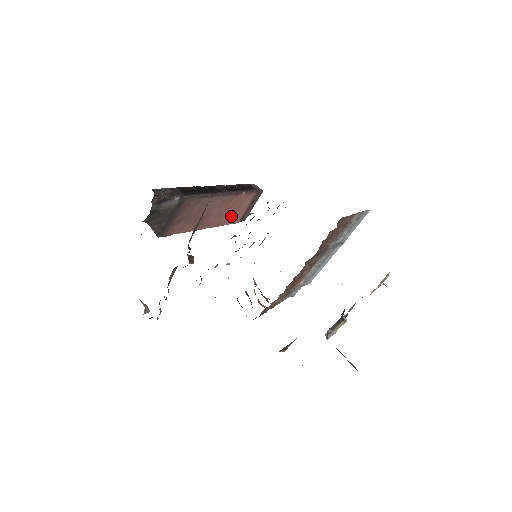
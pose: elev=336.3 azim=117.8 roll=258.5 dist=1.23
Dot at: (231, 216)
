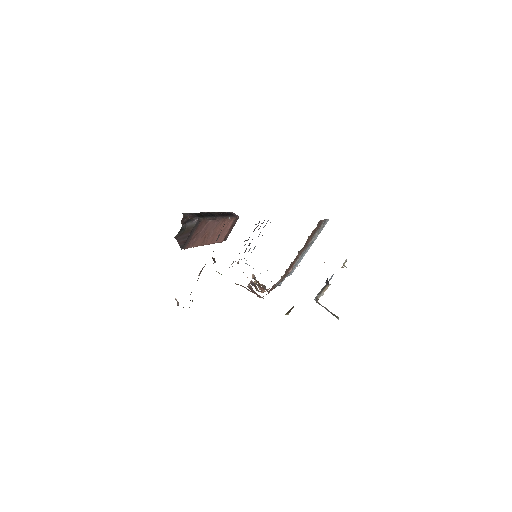
Dot at: (219, 236)
